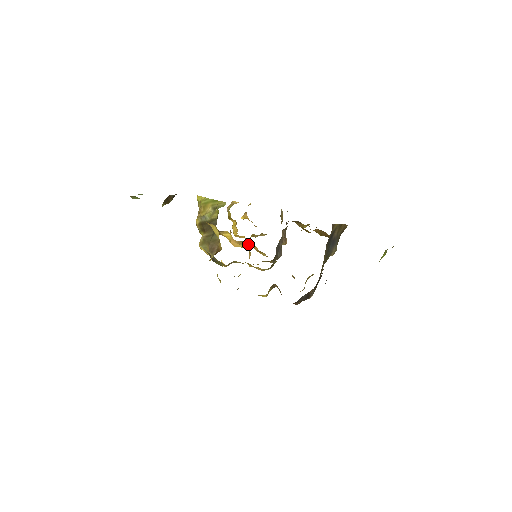
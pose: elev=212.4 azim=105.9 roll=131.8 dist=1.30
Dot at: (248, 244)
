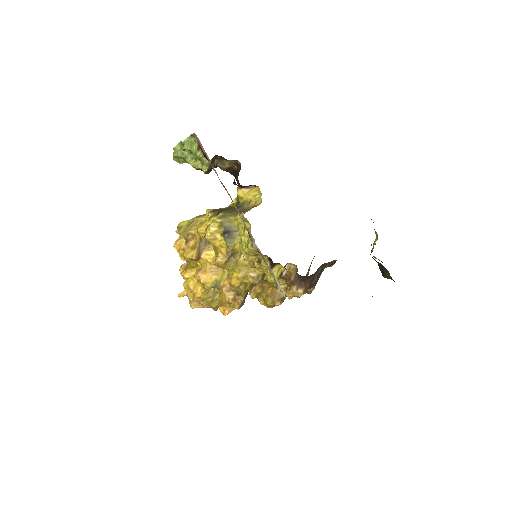
Dot at: (221, 277)
